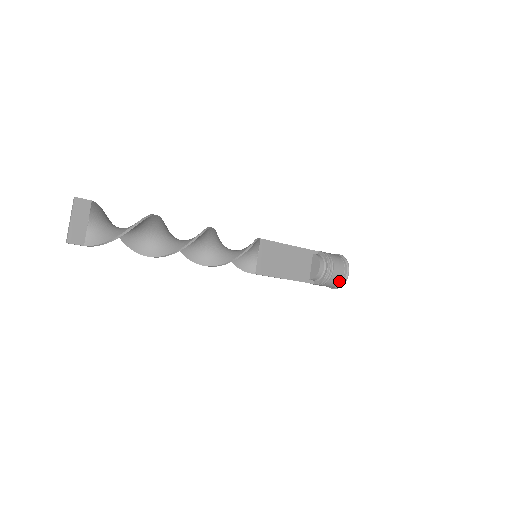
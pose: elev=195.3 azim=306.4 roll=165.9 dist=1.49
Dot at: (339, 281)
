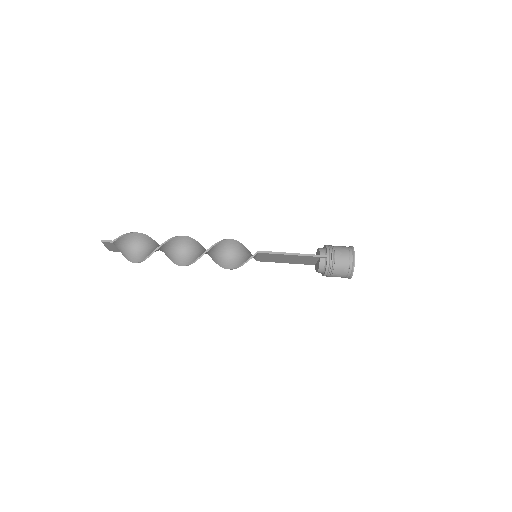
Dot at: (346, 248)
